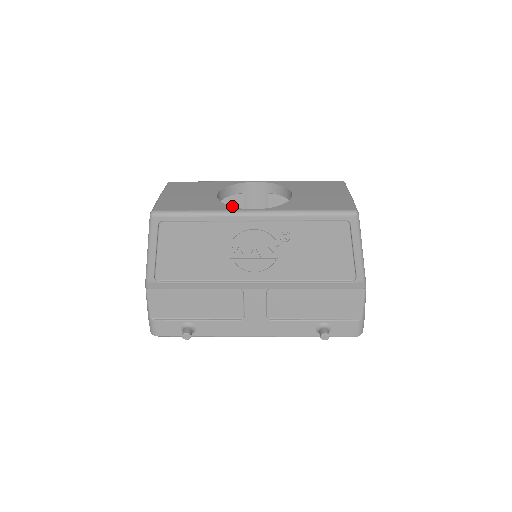
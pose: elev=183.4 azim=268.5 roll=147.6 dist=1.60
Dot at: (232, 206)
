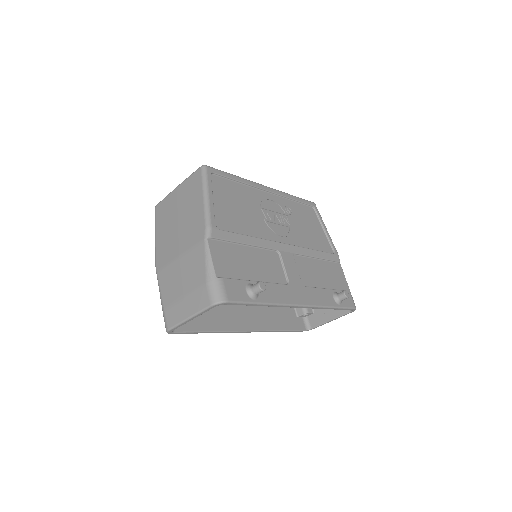
Dot at: occluded
